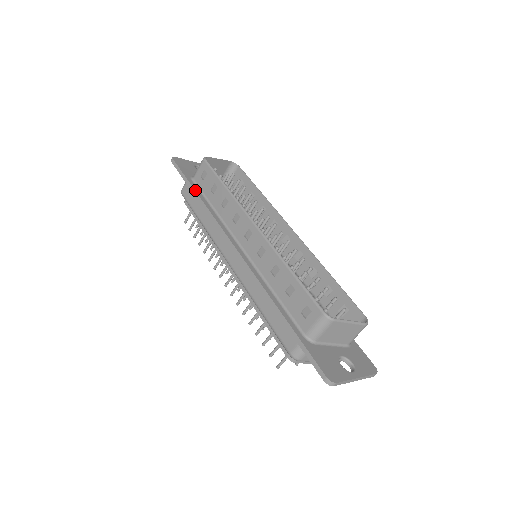
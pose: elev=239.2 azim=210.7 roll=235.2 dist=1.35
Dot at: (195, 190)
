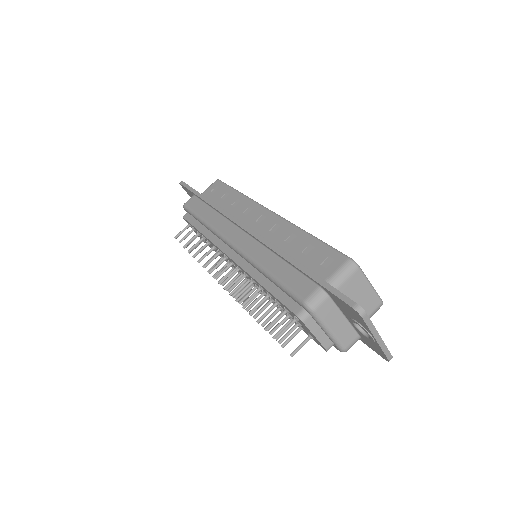
Dot at: (204, 196)
